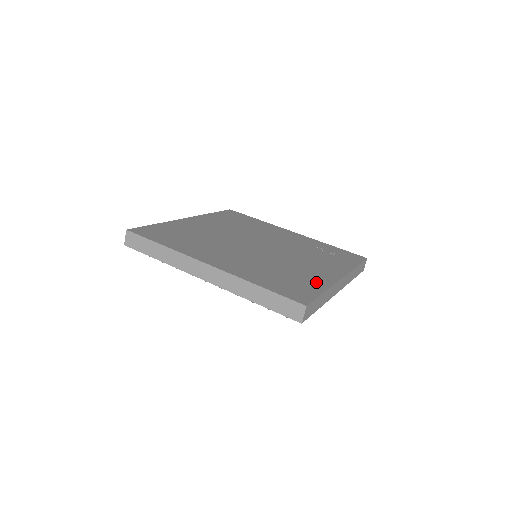
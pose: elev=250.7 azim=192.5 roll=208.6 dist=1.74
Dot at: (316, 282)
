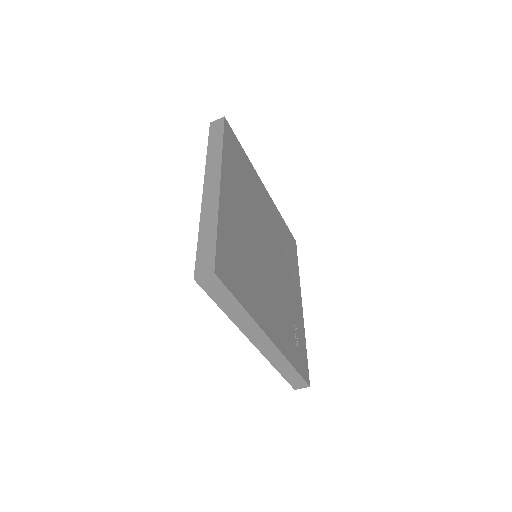
Dot at: (251, 301)
